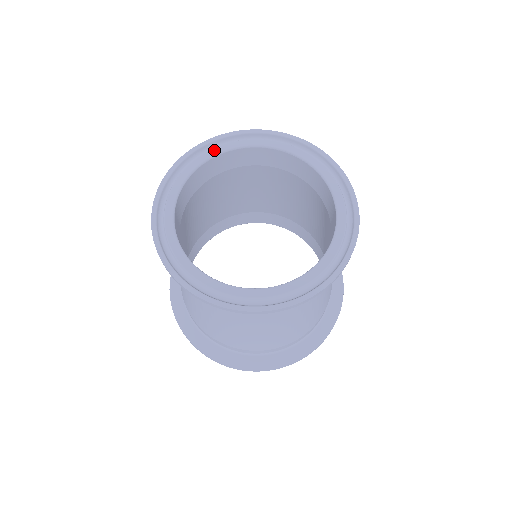
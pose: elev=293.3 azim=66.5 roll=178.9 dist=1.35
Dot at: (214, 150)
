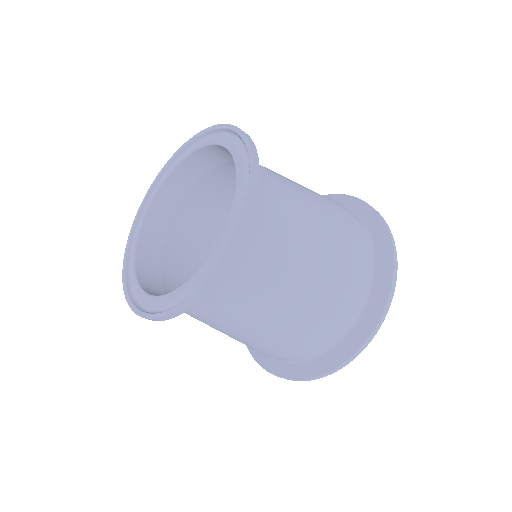
Dot at: (143, 213)
